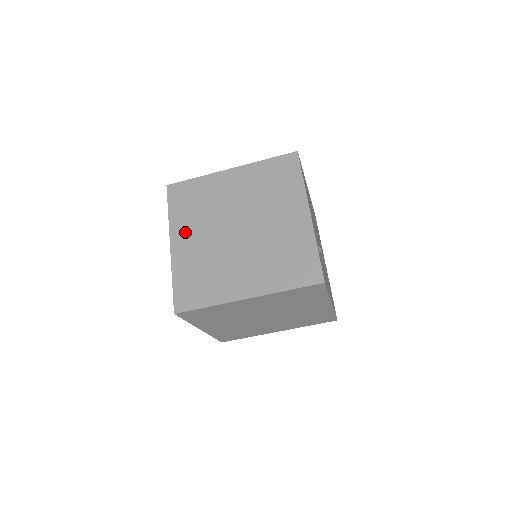
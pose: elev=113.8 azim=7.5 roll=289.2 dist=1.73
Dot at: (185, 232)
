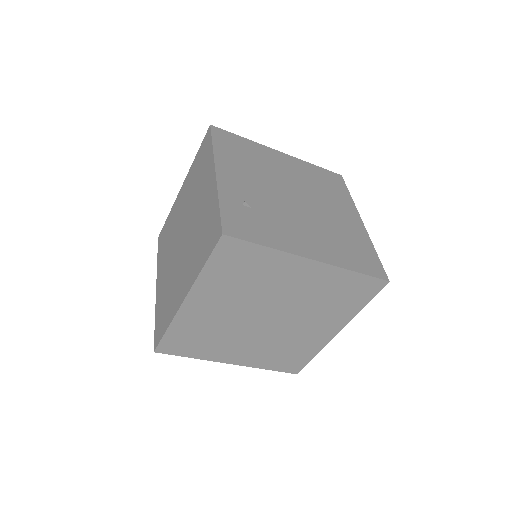
Dot at: (162, 268)
